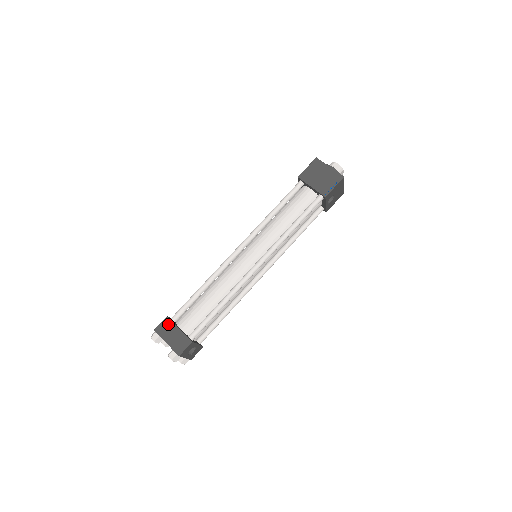
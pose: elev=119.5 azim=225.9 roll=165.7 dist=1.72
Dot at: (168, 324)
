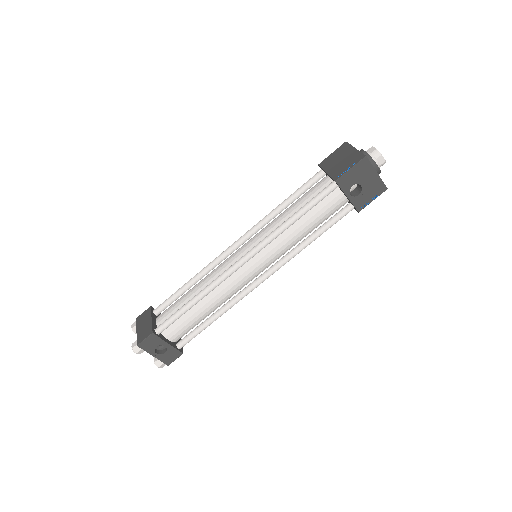
Dot at: (147, 313)
